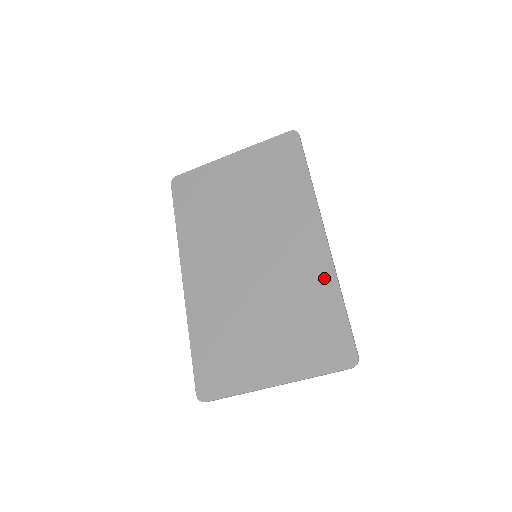
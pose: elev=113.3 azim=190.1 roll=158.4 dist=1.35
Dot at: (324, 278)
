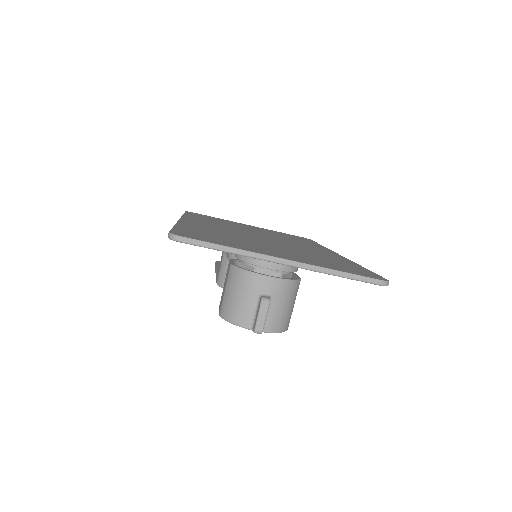
Dot at: (342, 259)
